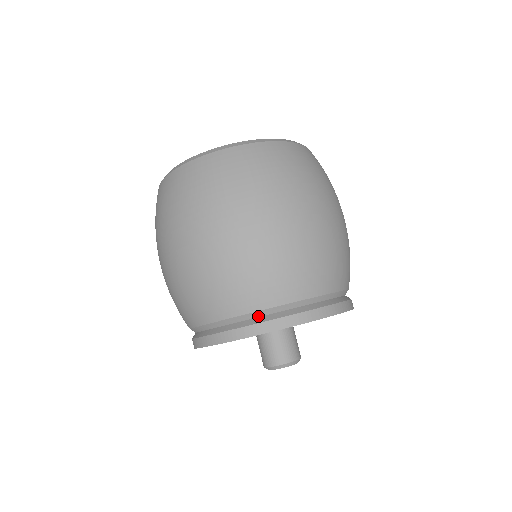
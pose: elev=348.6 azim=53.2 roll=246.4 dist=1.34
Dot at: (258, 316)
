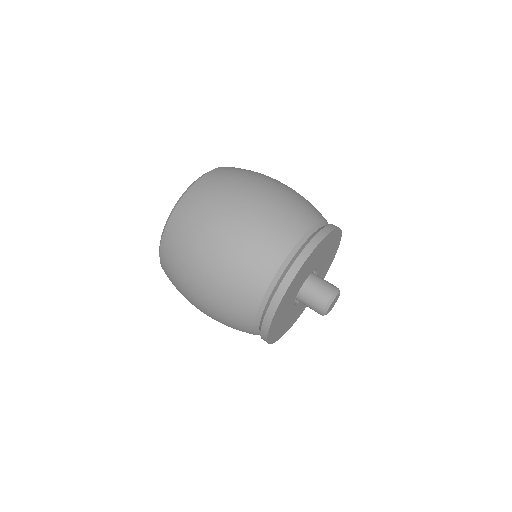
Dot at: (302, 244)
